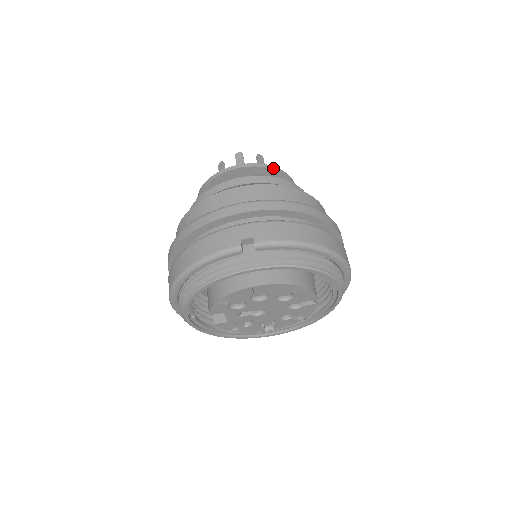
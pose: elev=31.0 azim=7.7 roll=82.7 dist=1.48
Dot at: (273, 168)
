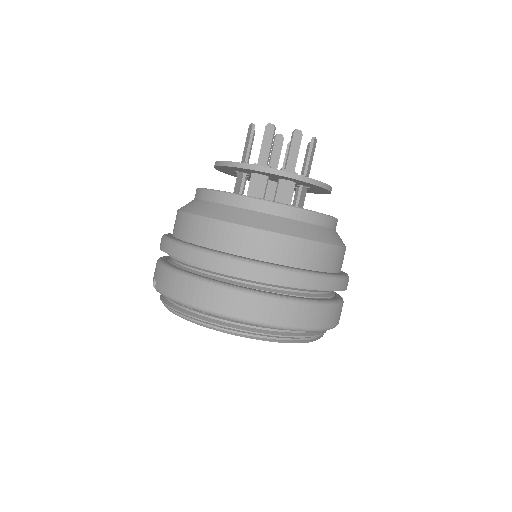
Dot at: (242, 166)
